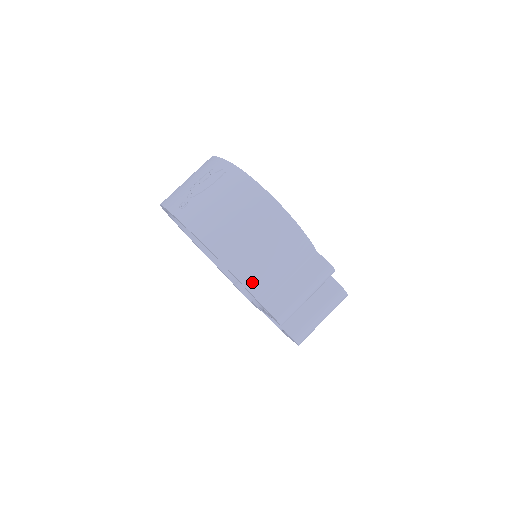
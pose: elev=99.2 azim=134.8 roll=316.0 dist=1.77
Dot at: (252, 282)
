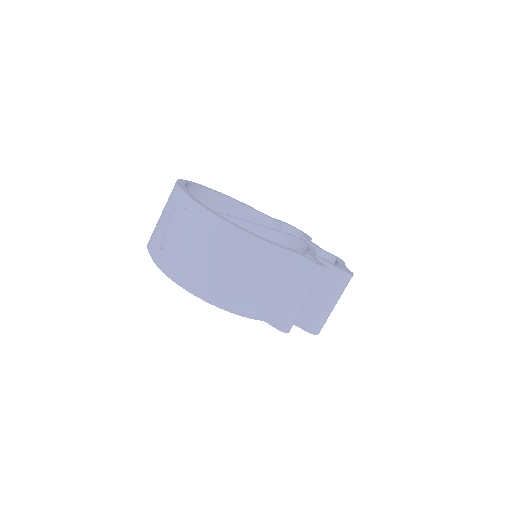
Dot at: (243, 308)
